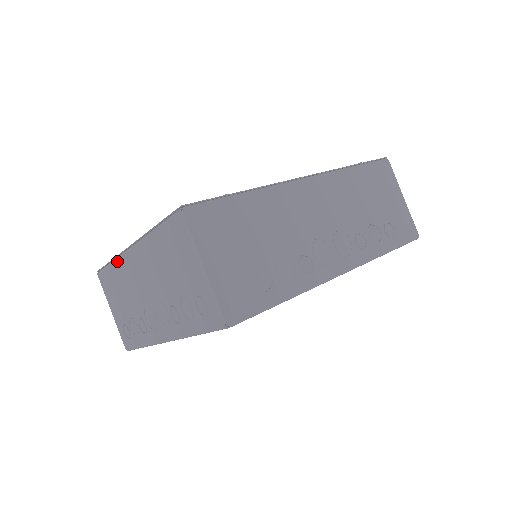
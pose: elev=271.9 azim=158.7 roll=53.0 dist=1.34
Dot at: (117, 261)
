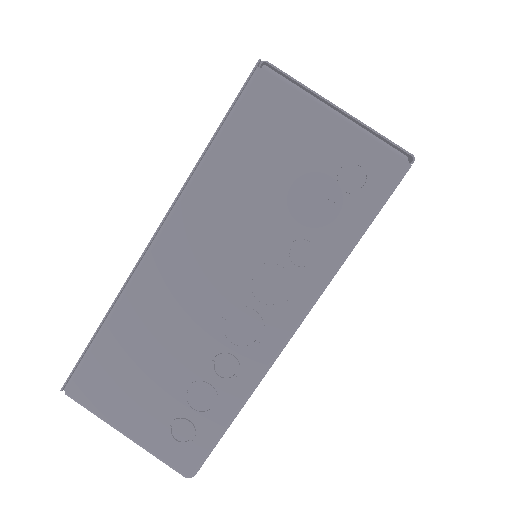
Dot at: (123, 300)
